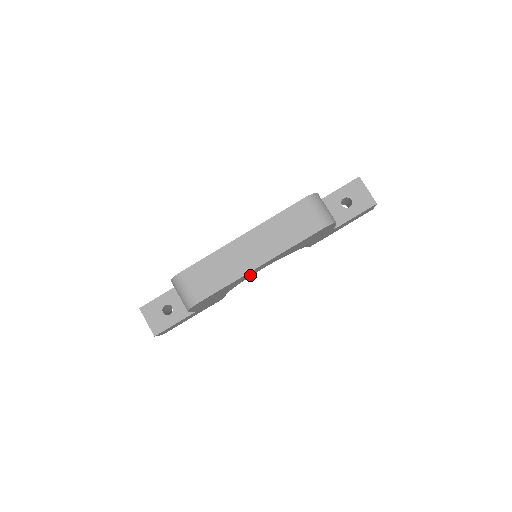
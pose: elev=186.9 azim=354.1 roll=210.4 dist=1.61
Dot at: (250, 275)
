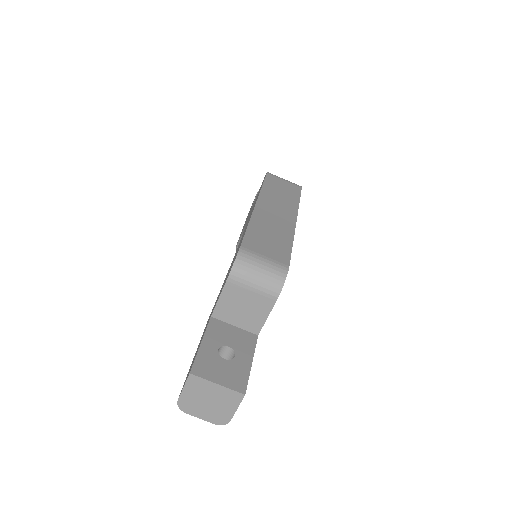
Dot at: occluded
